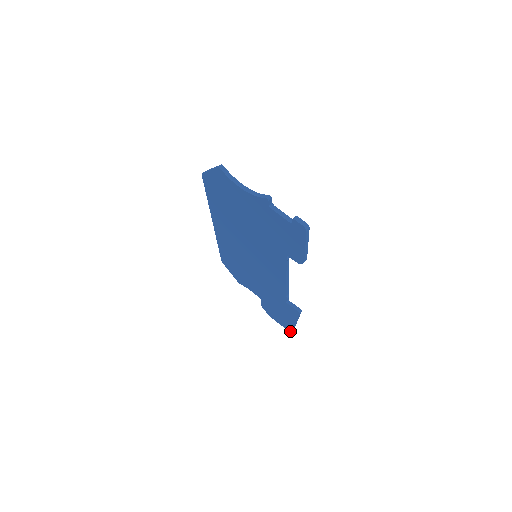
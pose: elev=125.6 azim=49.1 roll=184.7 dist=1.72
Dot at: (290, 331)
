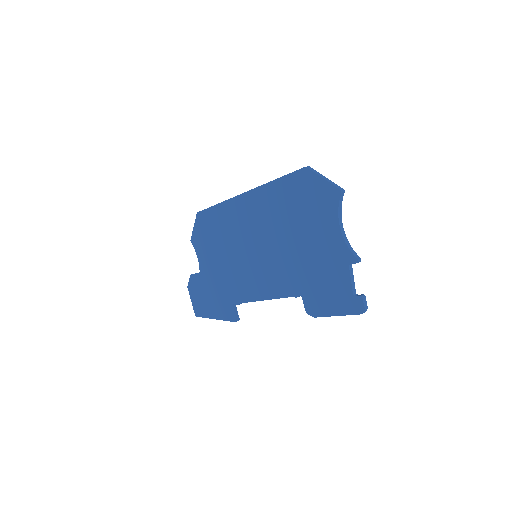
Dot at: (196, 314)
